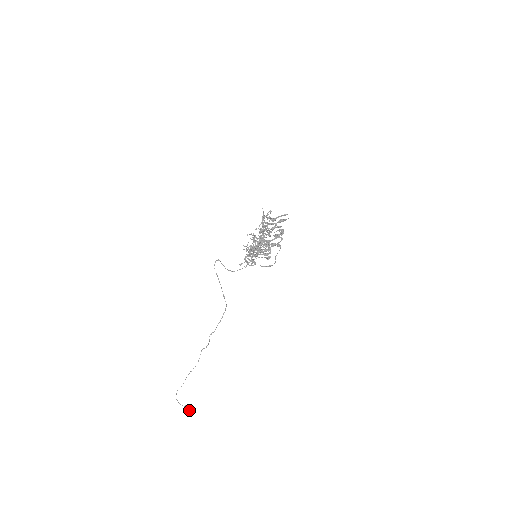
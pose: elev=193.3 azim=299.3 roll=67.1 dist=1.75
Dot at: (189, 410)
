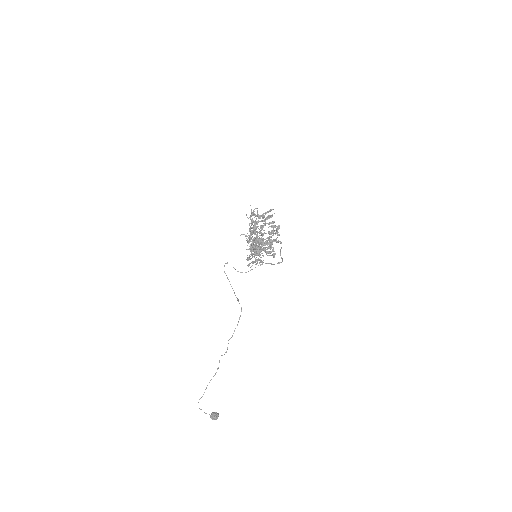
Dot at: (215, 418)
